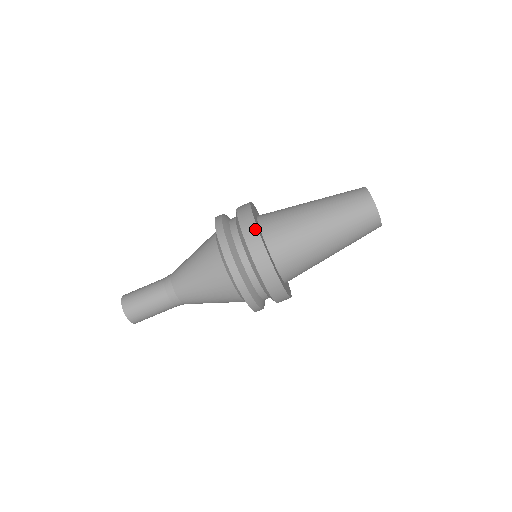
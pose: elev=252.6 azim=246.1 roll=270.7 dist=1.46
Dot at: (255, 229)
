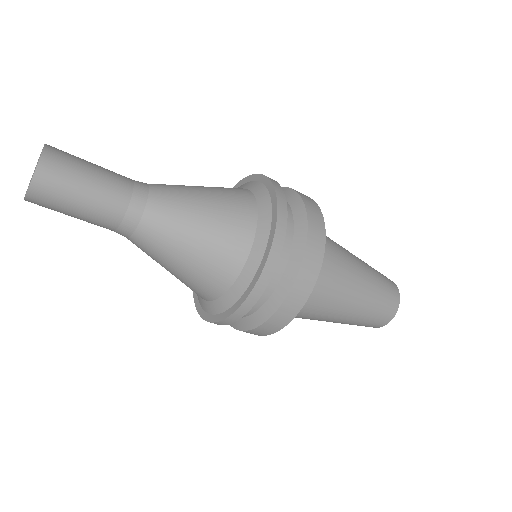
Dot at: (320, 261)
